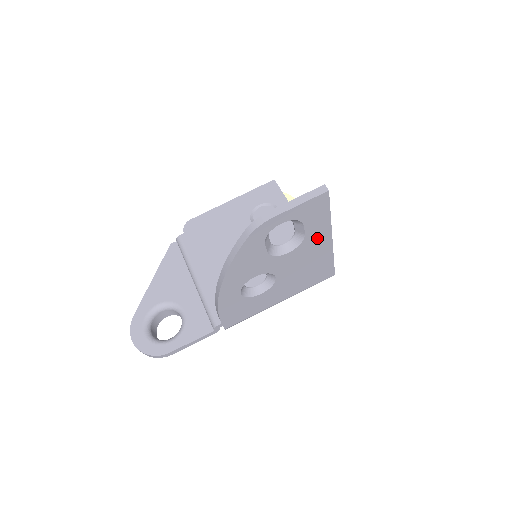
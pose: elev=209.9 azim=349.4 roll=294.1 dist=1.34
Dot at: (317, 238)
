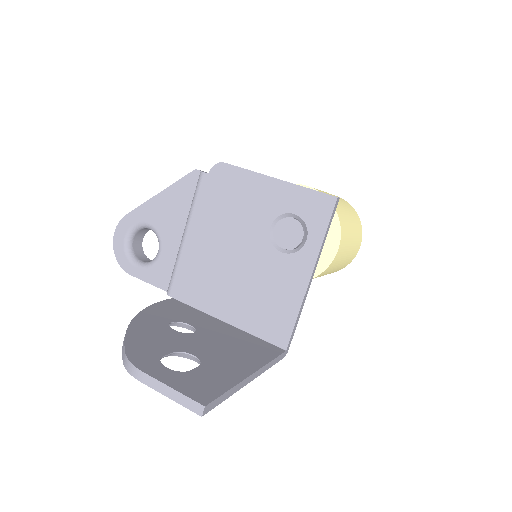
Dot at: occluded
